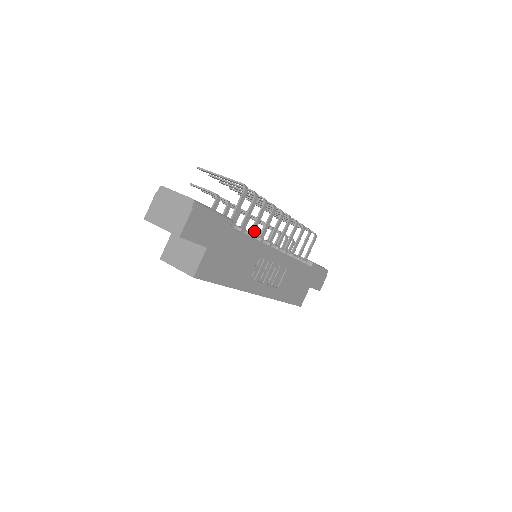
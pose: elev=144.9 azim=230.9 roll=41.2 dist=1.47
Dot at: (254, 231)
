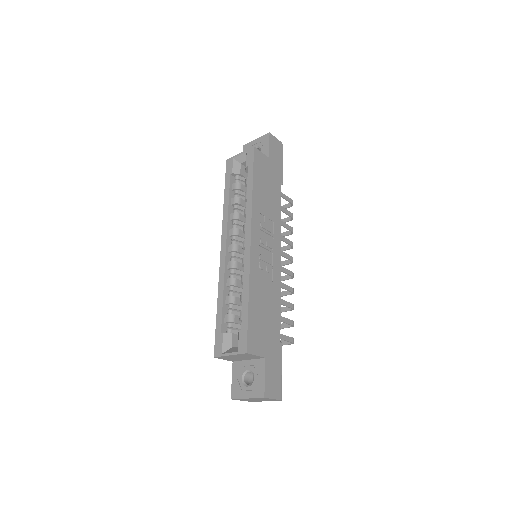
Dot at: occluded
